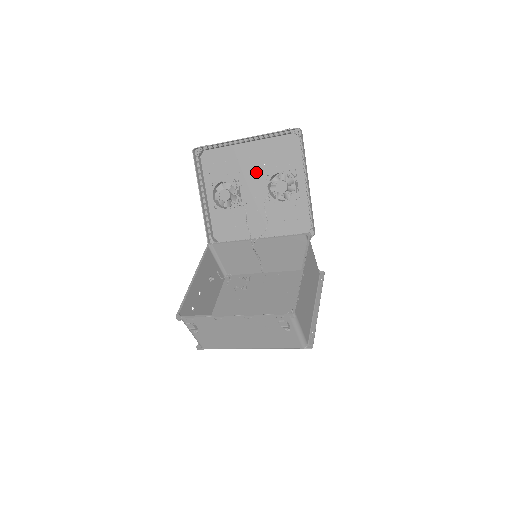
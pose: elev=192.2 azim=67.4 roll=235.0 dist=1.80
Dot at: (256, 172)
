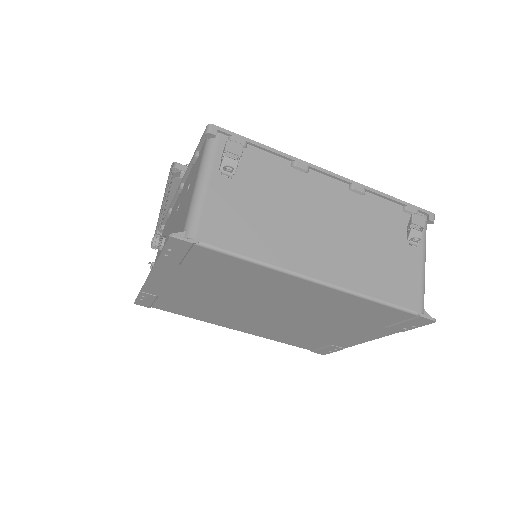
Dot at: occluded
